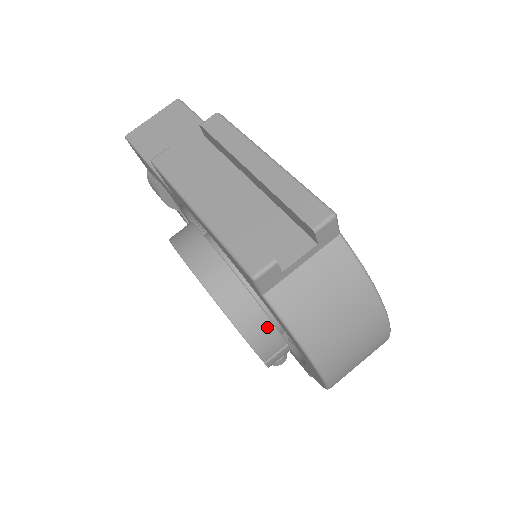
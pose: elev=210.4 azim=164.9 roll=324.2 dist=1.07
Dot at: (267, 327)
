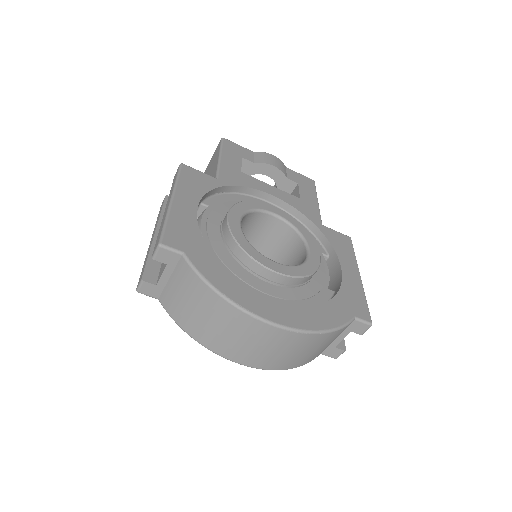
Dot at: occluded
